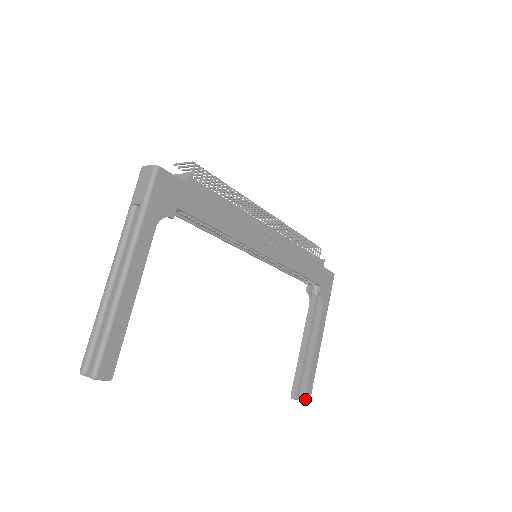
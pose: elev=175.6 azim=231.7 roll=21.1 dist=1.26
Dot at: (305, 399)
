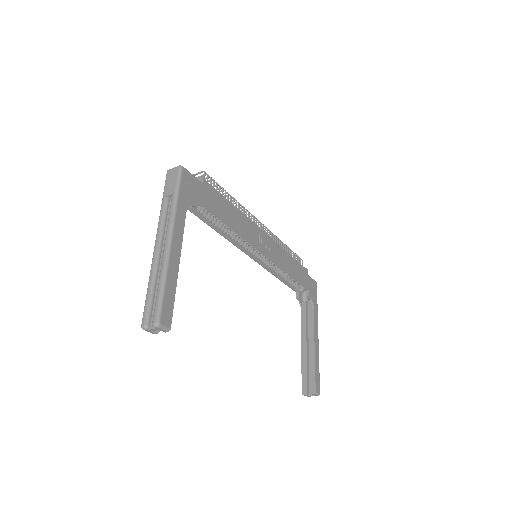
Dot at: (316, 391)
